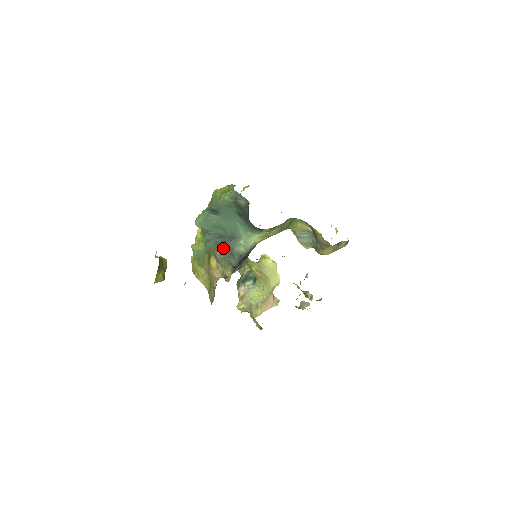
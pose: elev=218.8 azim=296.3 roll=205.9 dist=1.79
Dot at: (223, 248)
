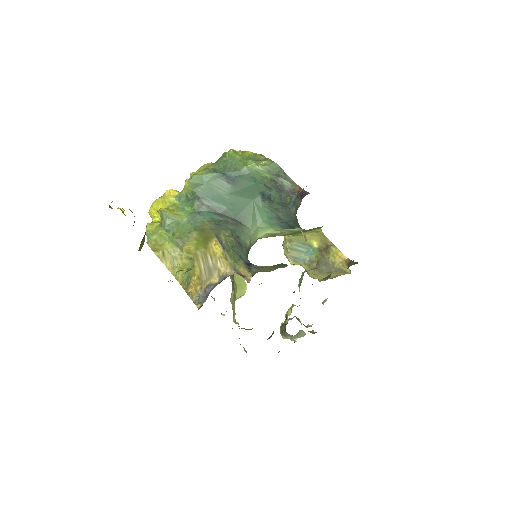
Dot at: (228, 232)
